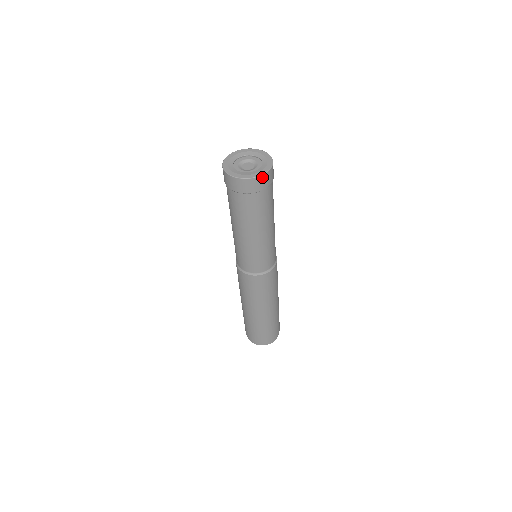
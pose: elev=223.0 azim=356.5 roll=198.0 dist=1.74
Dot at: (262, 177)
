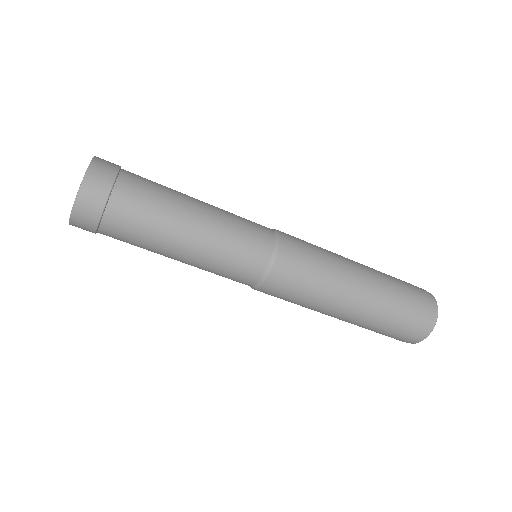
Dot at: (78, 204)
